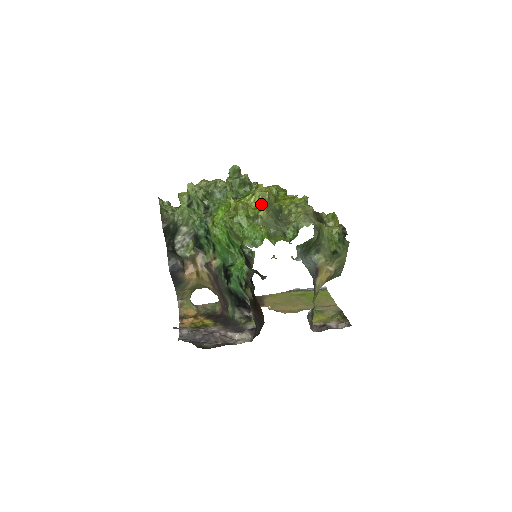
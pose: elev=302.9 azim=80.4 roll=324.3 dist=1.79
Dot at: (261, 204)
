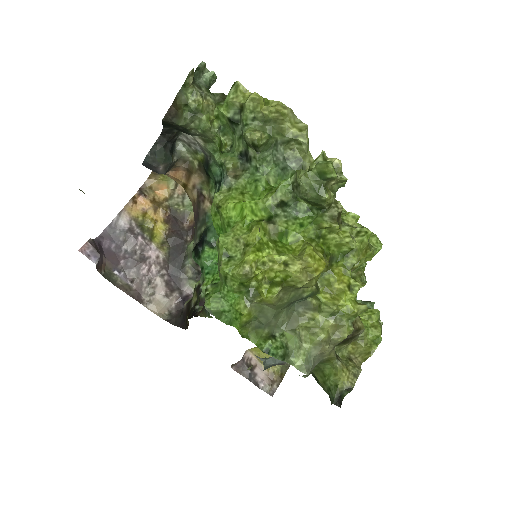
Dot at: (276, 292)
